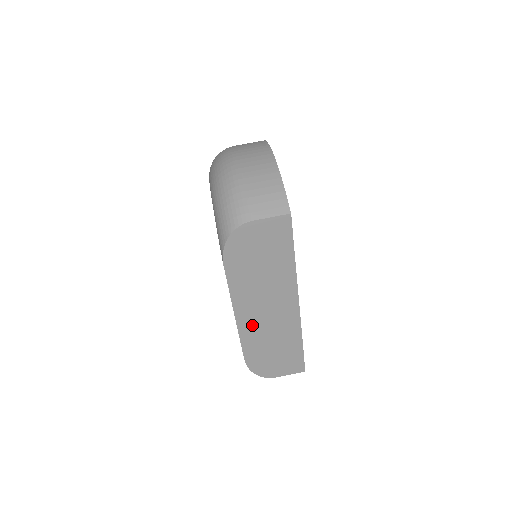
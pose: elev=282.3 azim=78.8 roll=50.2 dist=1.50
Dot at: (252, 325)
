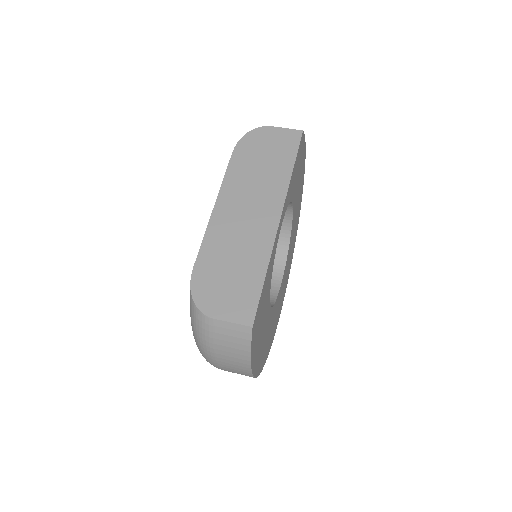
Dot at: (225, 223)
